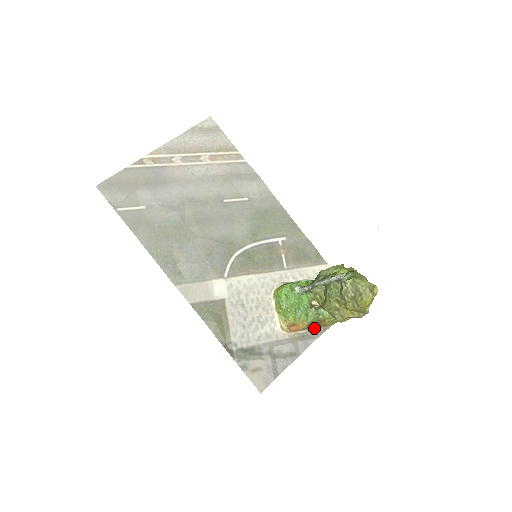
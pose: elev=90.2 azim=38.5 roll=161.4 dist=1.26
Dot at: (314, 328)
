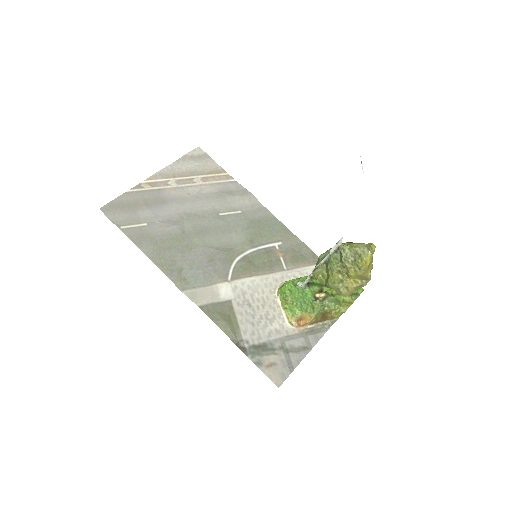
Dot at: (322, 322)
